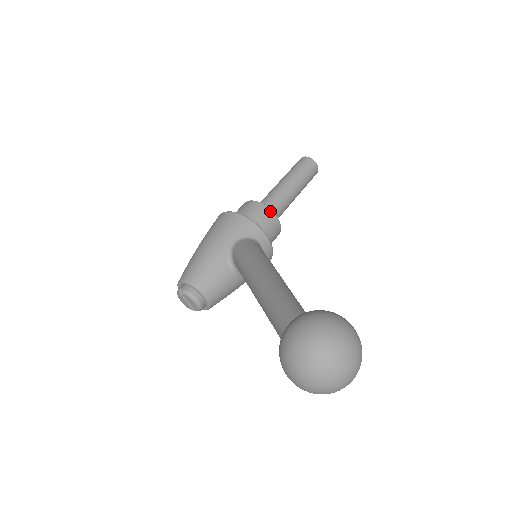
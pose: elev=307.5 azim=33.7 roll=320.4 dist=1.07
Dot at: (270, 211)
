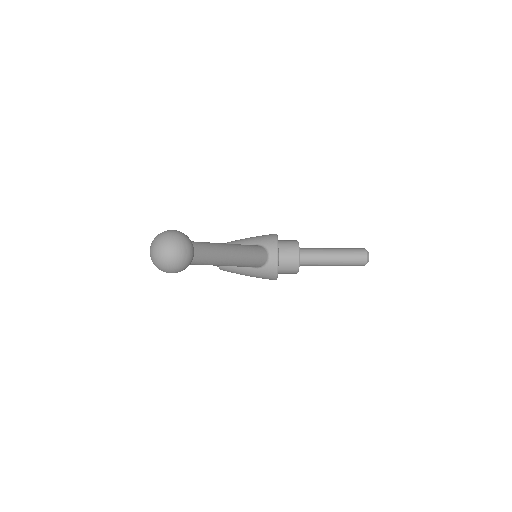
Dot at: (297, 250)
